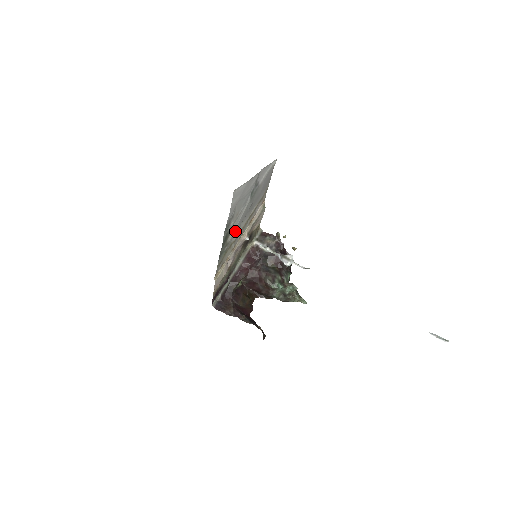
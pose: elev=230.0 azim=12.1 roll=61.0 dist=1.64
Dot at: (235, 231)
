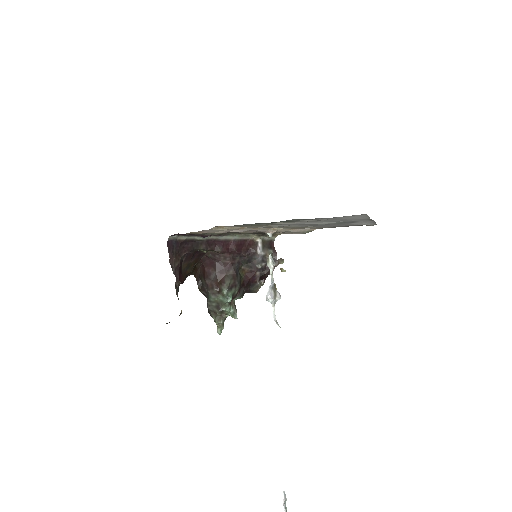
Dot at: (288, 224)
